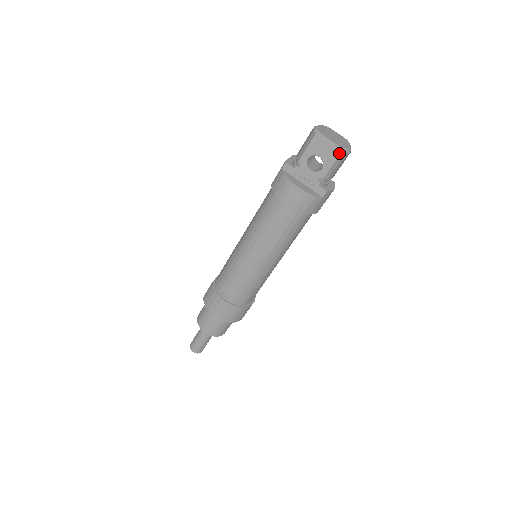
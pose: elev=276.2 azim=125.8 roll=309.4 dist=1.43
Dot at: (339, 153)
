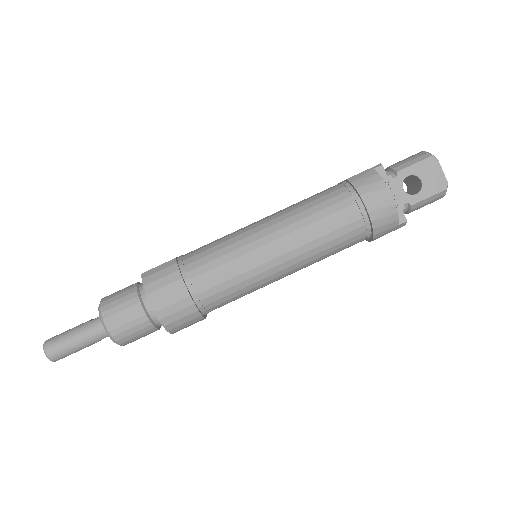
Dot at: (443, 189)
